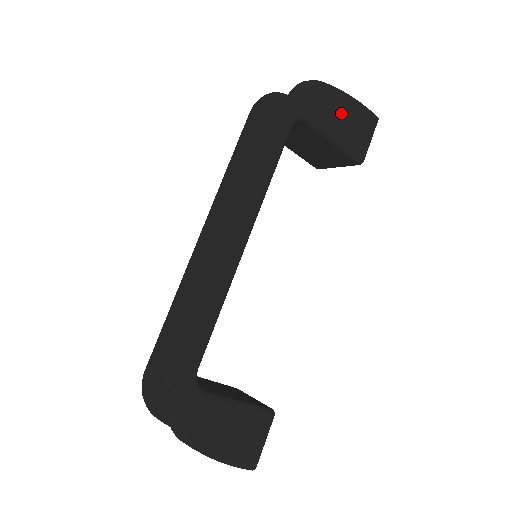
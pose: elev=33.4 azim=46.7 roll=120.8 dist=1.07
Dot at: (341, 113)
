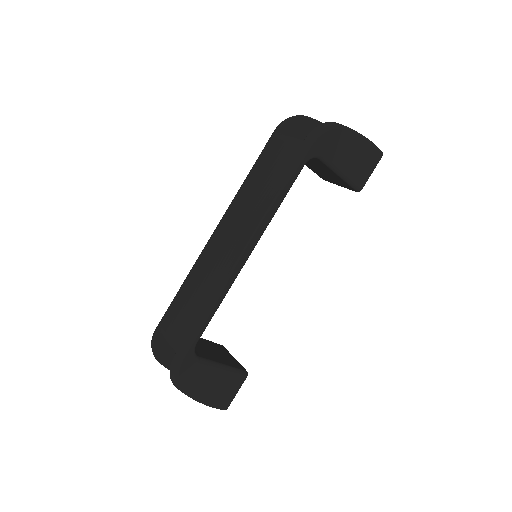
Dot at: (351, 151)
